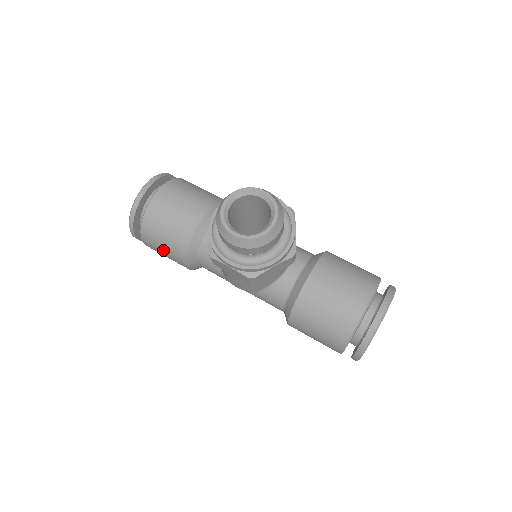
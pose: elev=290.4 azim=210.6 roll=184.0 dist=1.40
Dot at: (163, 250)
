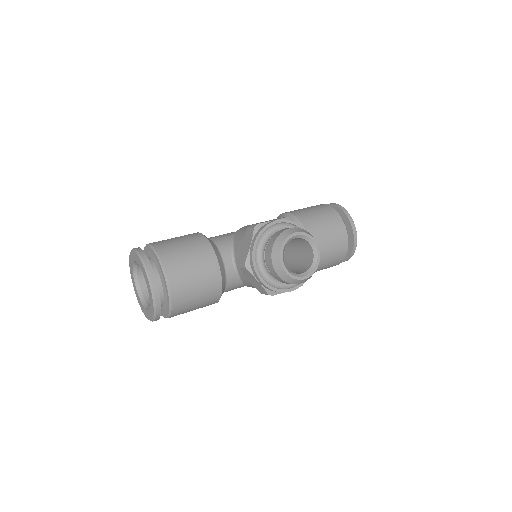
Dot at: occluded
